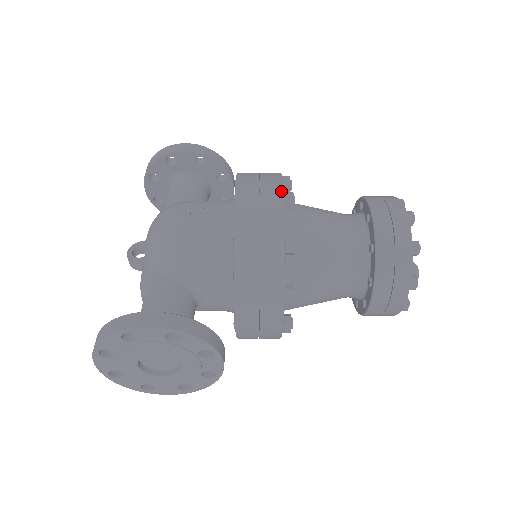
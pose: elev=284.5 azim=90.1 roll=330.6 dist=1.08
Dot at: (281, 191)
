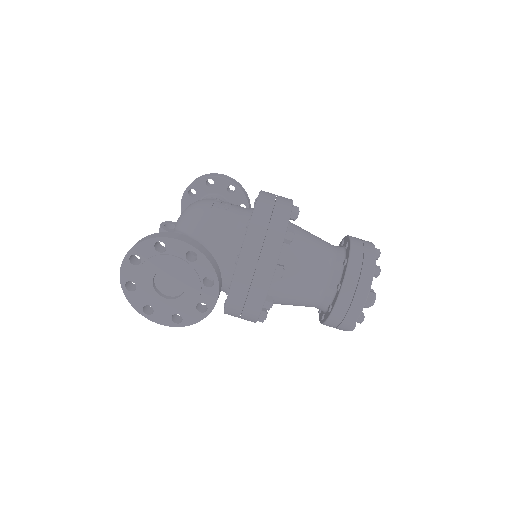
Dot at: (291, 203)
